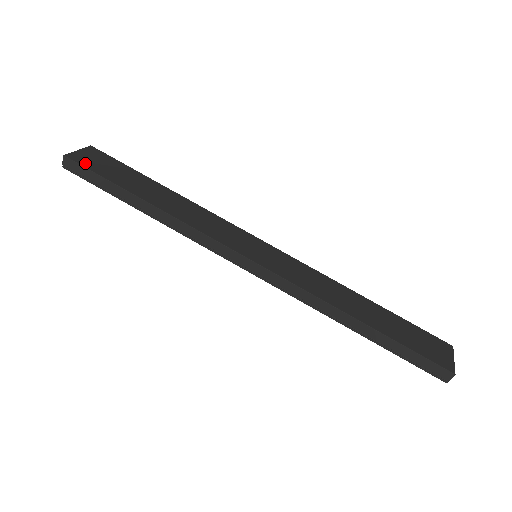
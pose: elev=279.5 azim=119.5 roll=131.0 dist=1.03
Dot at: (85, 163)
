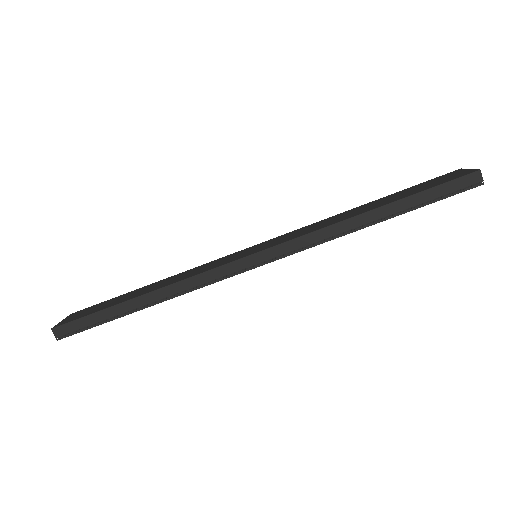
Dot at: (72, 320)
